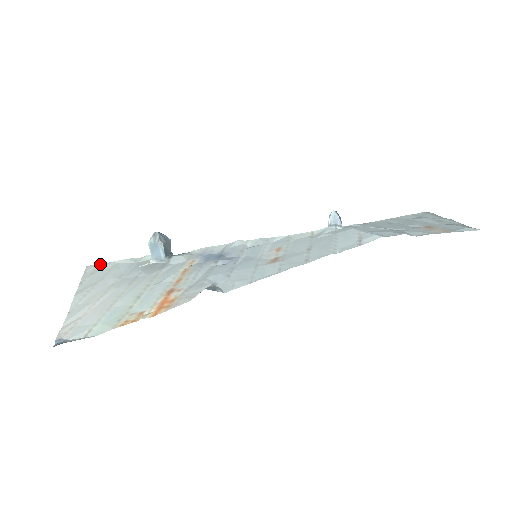
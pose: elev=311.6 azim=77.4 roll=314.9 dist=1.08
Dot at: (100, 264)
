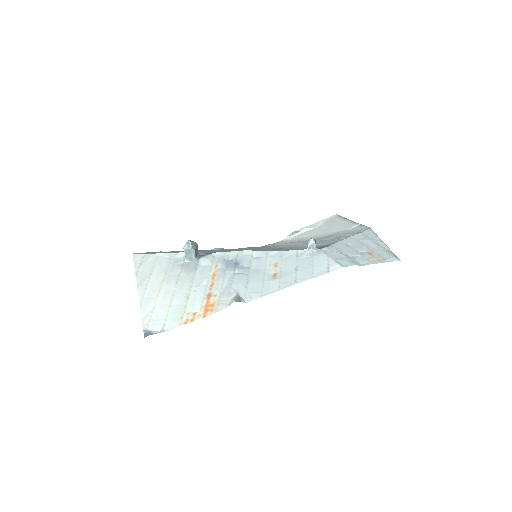
Dot at: (143, 254)
